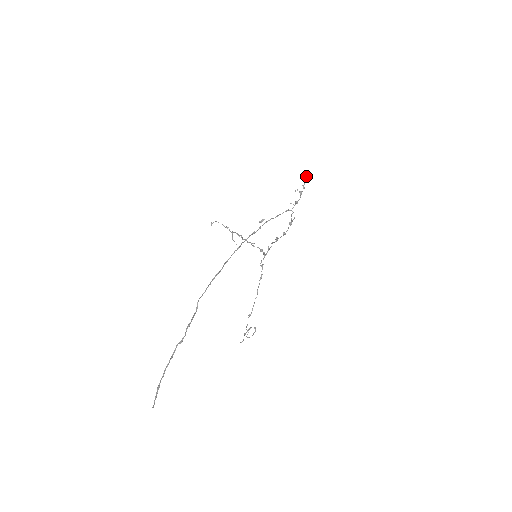
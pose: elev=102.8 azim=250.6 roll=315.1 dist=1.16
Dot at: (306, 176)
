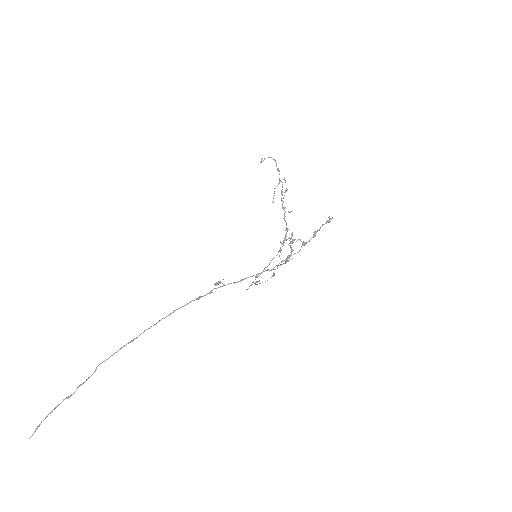
Dot at: occluded
